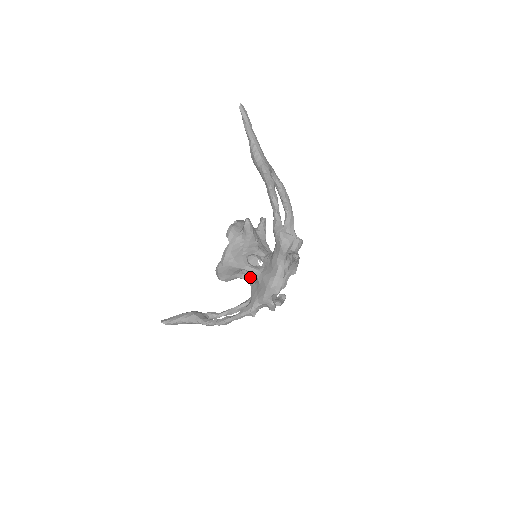
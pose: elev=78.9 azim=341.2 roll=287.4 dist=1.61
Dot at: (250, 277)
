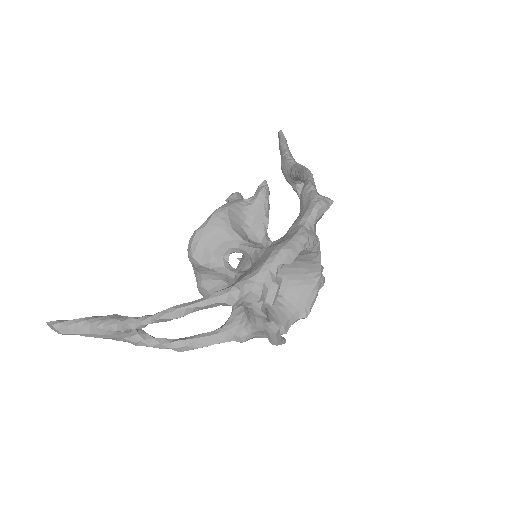
Dot at: occluded
